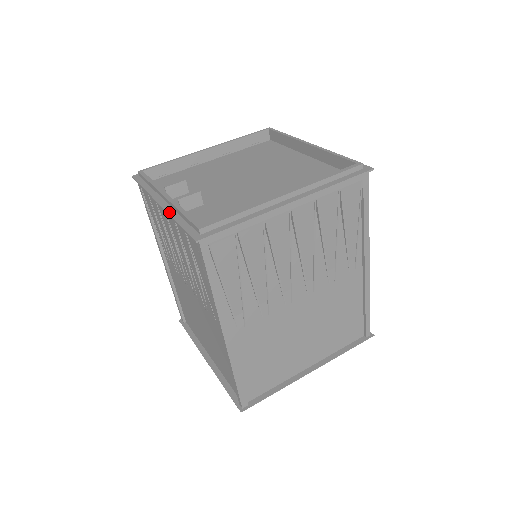
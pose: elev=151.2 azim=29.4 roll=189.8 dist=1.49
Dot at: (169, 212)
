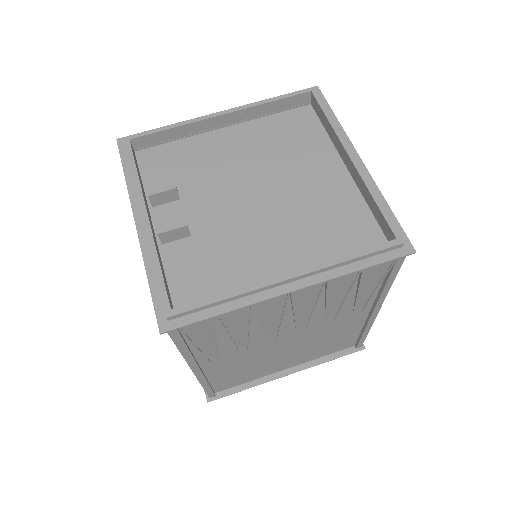
Dot at: (143, 251)
